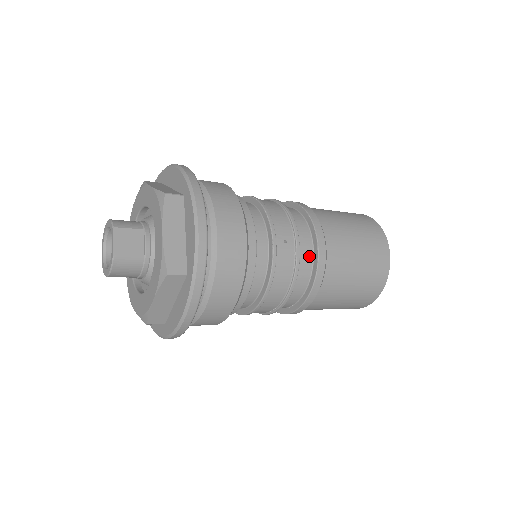
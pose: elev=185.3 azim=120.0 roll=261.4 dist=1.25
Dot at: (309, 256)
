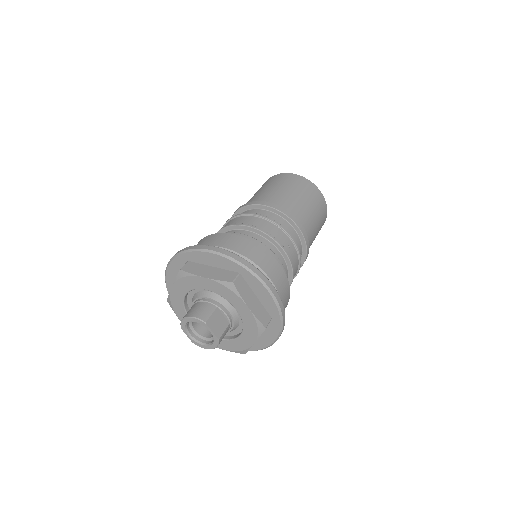
Dot at: (298, 241)
